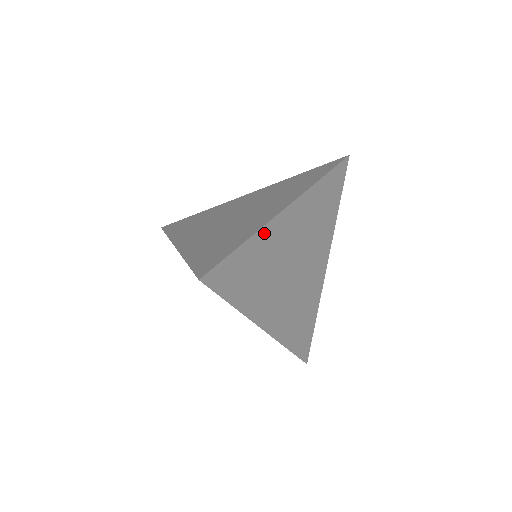
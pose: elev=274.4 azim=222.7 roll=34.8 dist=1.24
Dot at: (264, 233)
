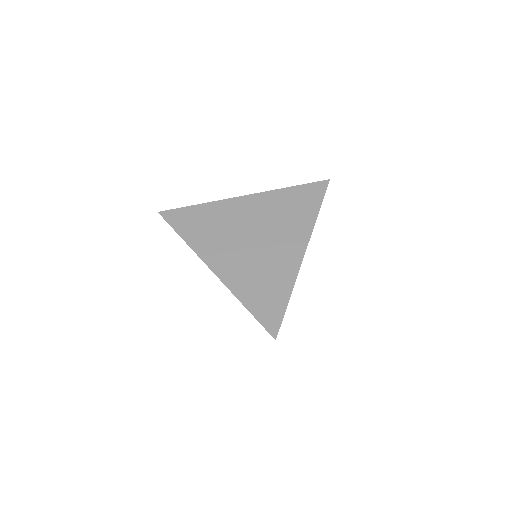
Dot at: (294, 281)
